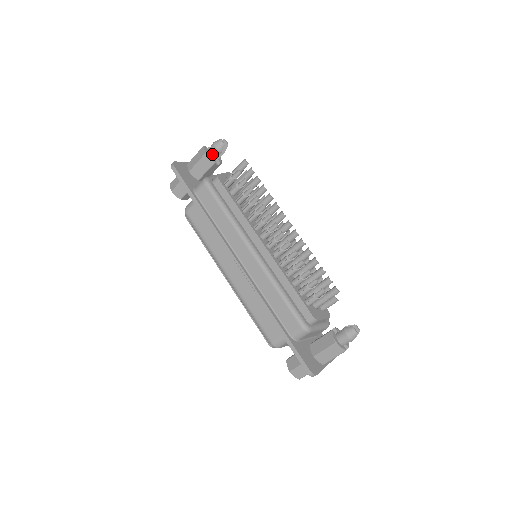
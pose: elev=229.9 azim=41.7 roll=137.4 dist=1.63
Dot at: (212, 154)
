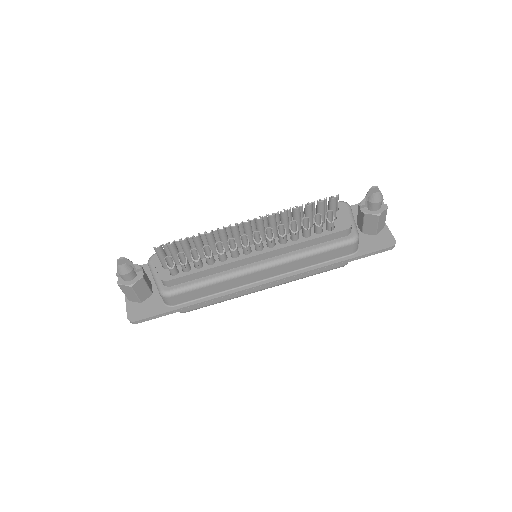
Dot at: (132, 278)
